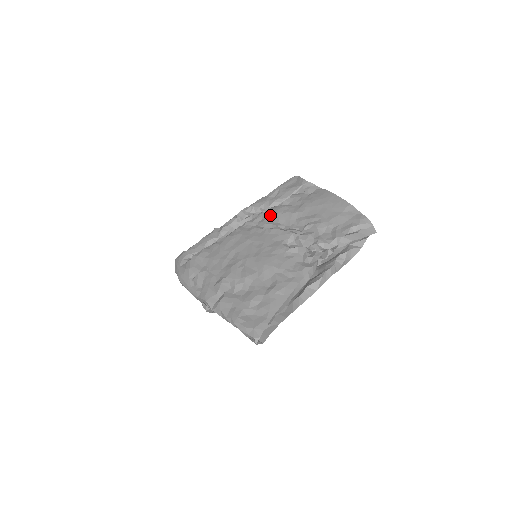
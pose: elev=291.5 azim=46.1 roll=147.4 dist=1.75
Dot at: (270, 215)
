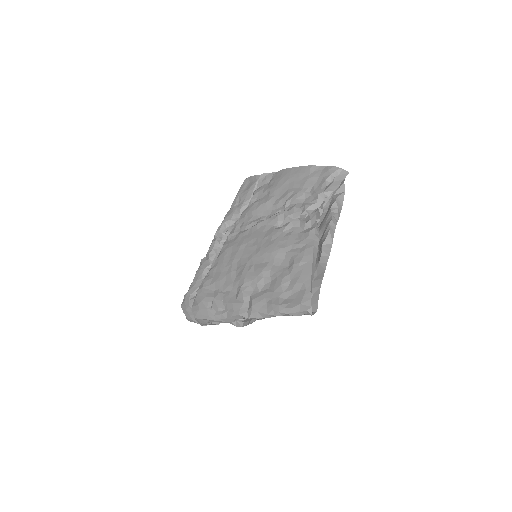
Dot at: (246, 217)
